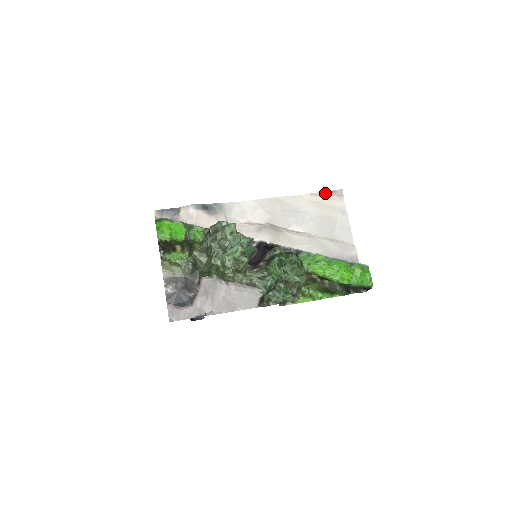
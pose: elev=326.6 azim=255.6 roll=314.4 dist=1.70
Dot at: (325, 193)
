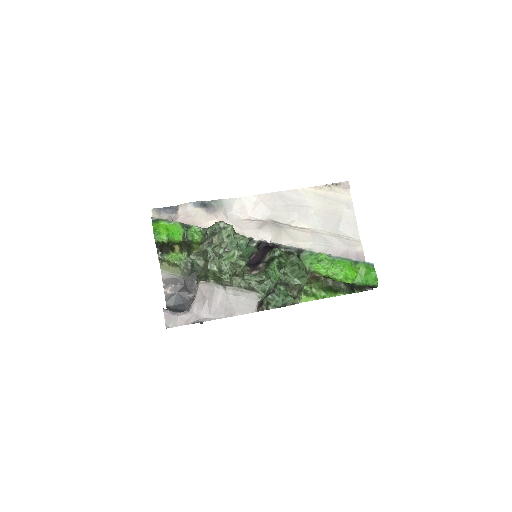
Dot at: (330, 186)
